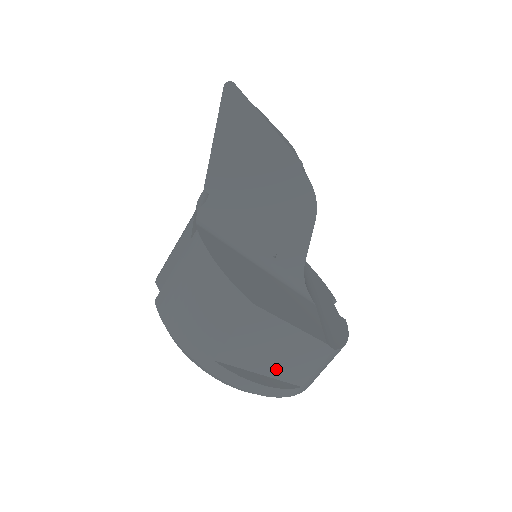
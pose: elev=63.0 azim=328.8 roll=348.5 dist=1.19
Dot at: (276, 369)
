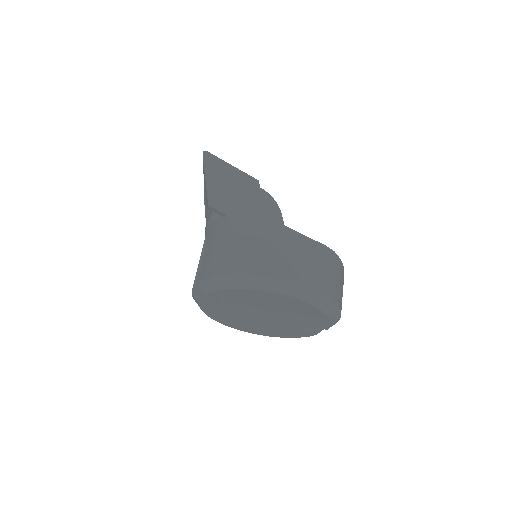
Dot at: (304, 272)
